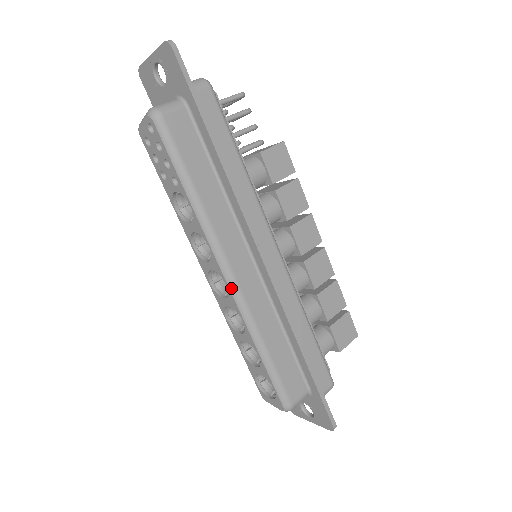
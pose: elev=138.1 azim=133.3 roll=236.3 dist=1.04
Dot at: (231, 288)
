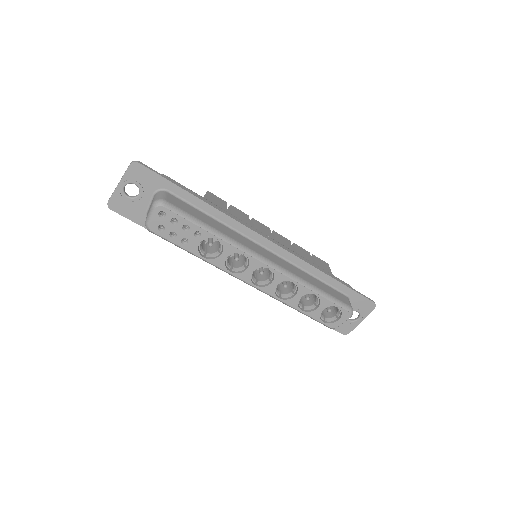
Dot at: (273, 267)
